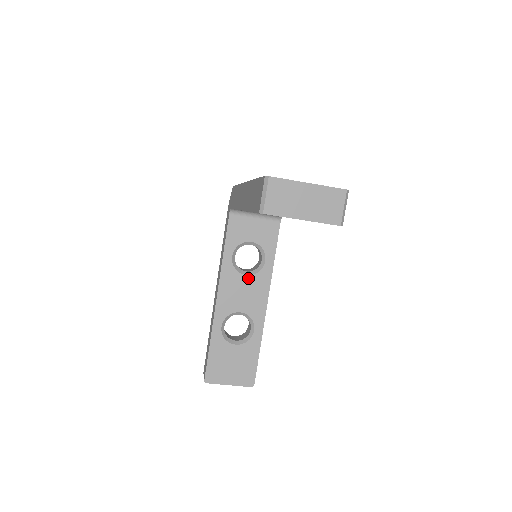
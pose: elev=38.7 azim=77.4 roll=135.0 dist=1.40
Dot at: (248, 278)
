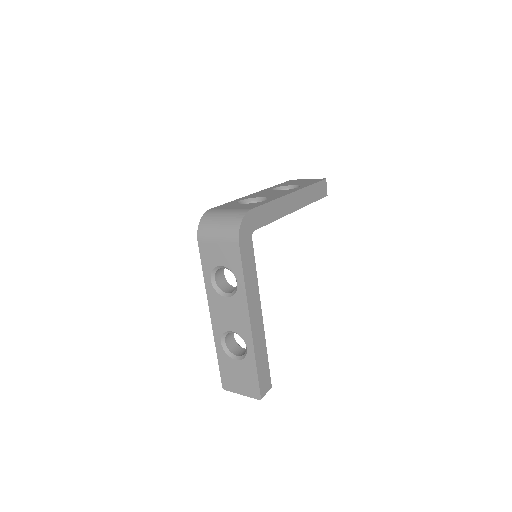
Dot at: occluded
